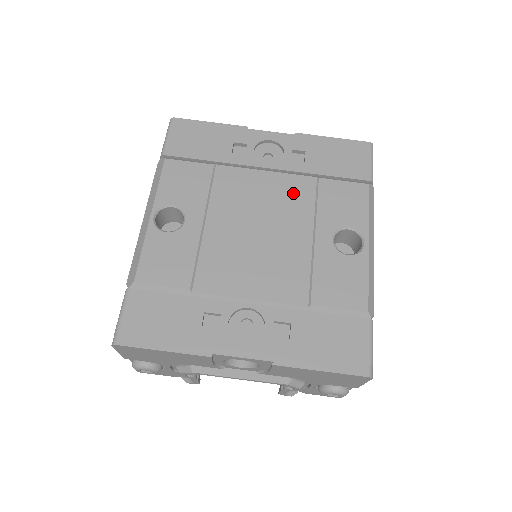
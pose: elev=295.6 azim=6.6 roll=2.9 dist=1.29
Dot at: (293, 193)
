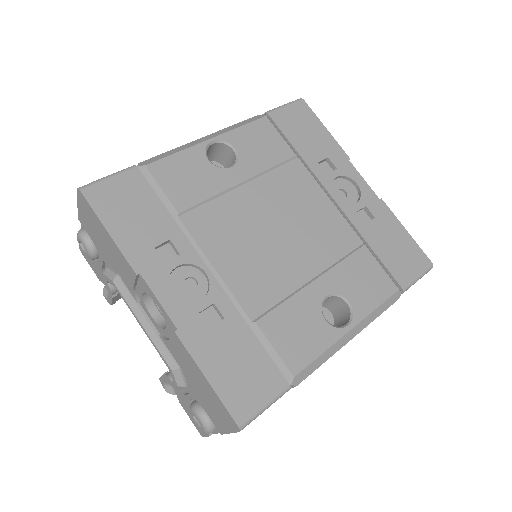
Dot at: (333, 234)
